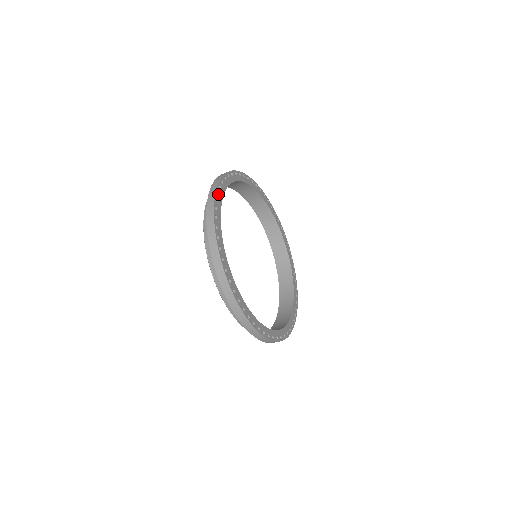
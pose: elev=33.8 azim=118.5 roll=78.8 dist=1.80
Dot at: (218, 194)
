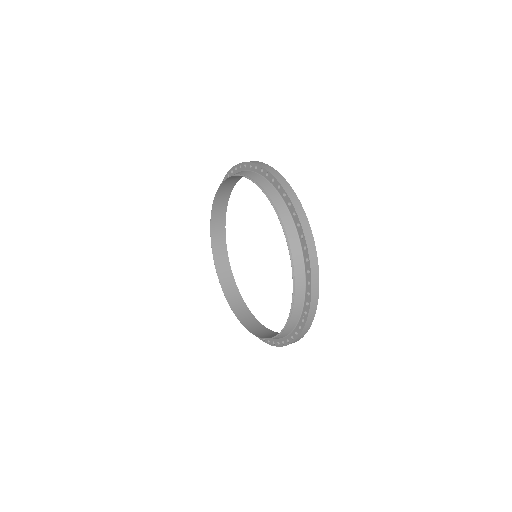
Dot at: occluded
